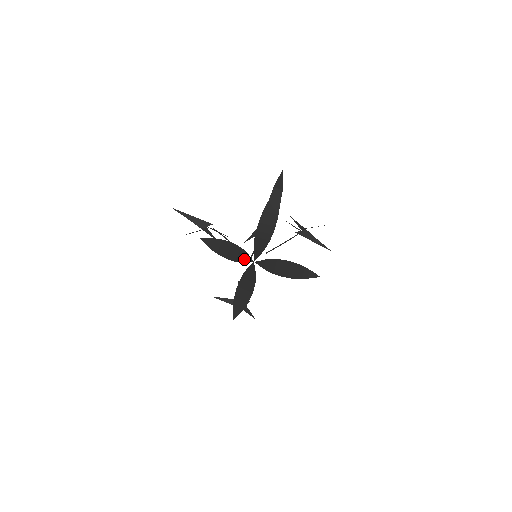
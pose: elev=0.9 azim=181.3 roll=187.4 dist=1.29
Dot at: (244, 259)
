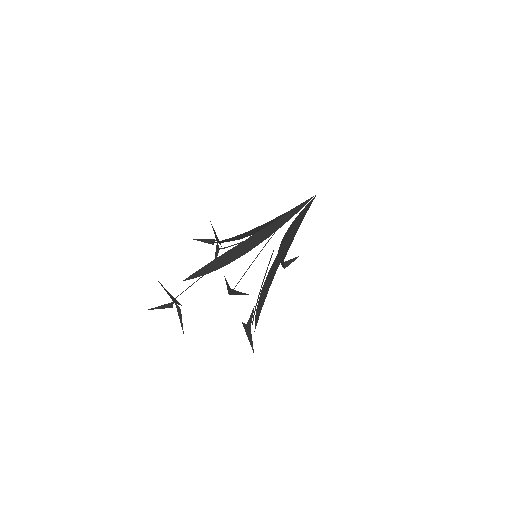
Dot at: occluded
